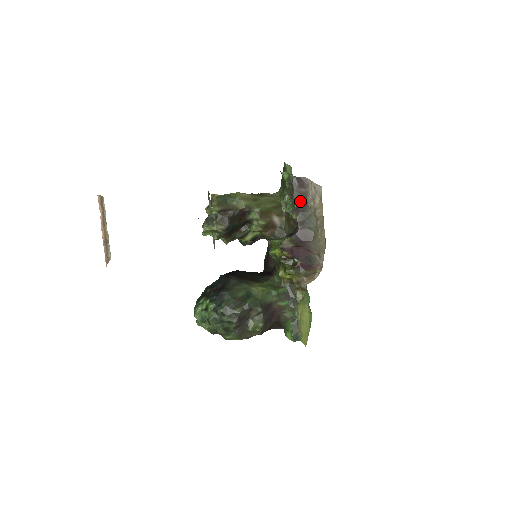
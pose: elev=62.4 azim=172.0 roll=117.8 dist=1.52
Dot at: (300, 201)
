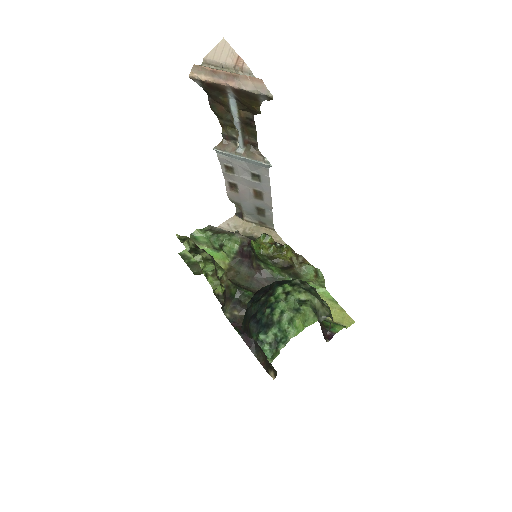
Dot at: occluded
